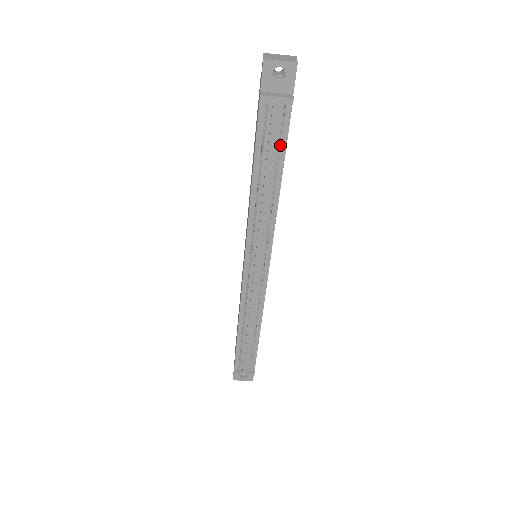
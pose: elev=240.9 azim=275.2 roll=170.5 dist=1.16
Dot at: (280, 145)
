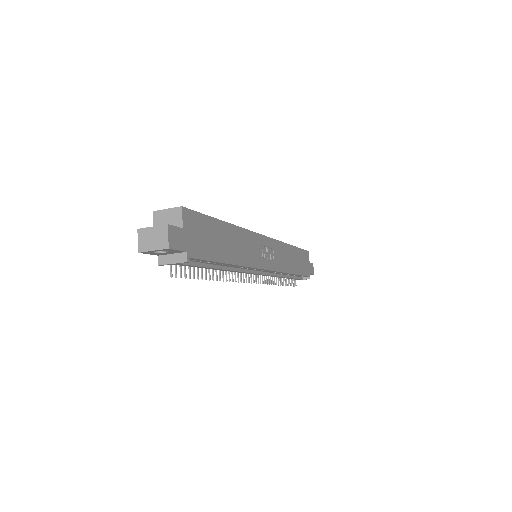
Dot at: (207, 262)
